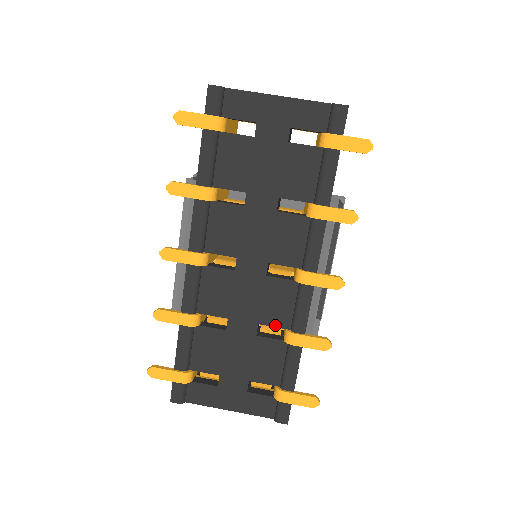
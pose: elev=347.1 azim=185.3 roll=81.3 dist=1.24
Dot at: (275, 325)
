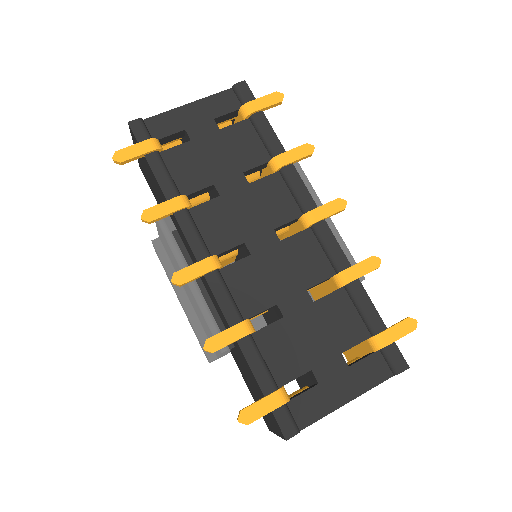
Dot at: (321, 280)
